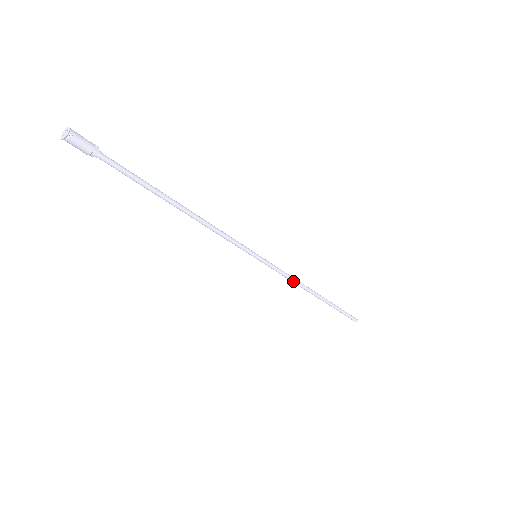
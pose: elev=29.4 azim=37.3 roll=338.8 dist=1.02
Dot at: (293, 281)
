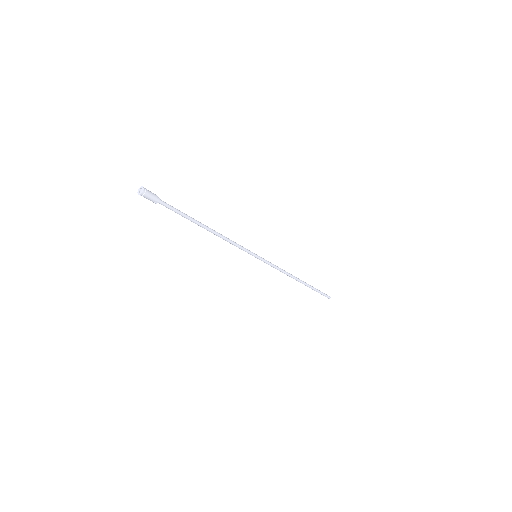
Dot at: (283, 271)
